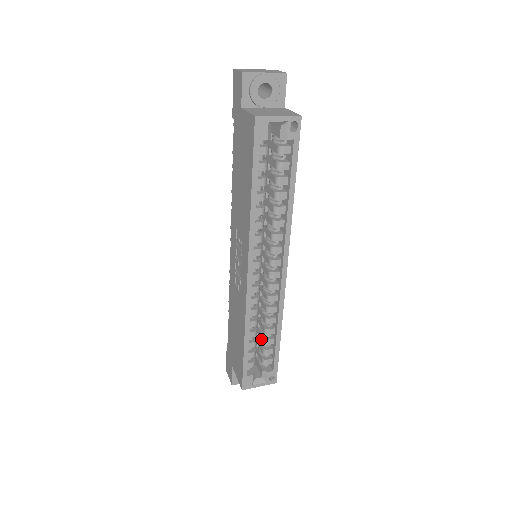
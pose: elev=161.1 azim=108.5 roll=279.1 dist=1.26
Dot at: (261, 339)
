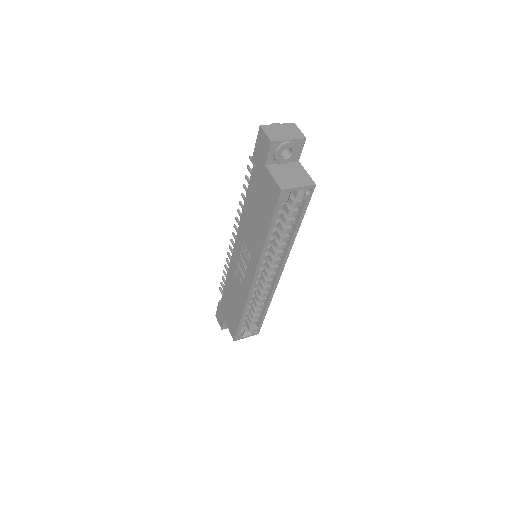
Dot at: (252, 309)
